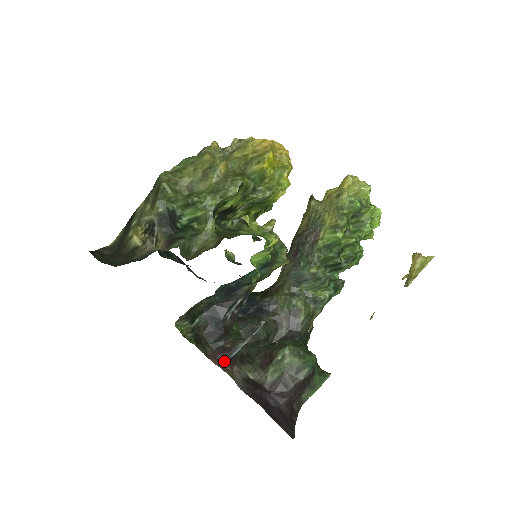
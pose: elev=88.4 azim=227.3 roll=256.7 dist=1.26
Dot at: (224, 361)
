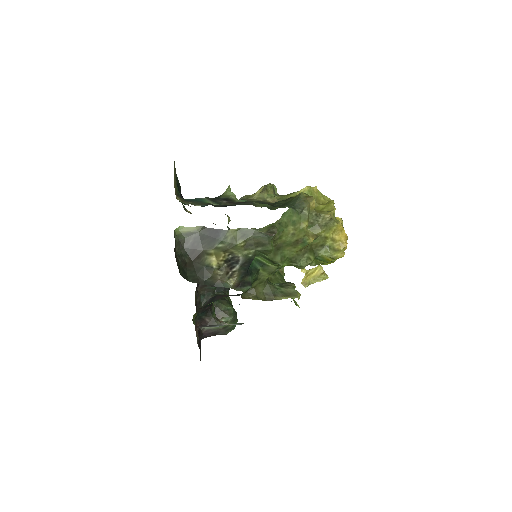
Dot at: (199, 327)
